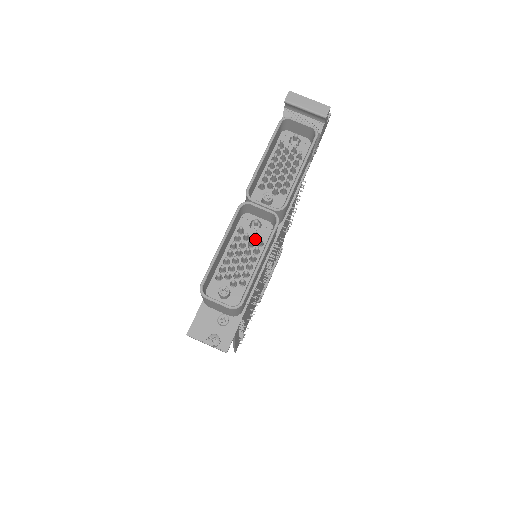
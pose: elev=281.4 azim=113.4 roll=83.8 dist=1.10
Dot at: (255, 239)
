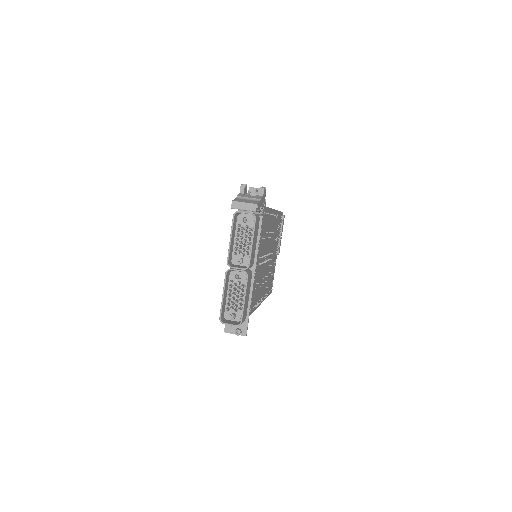
Dot at: (240, 283)
